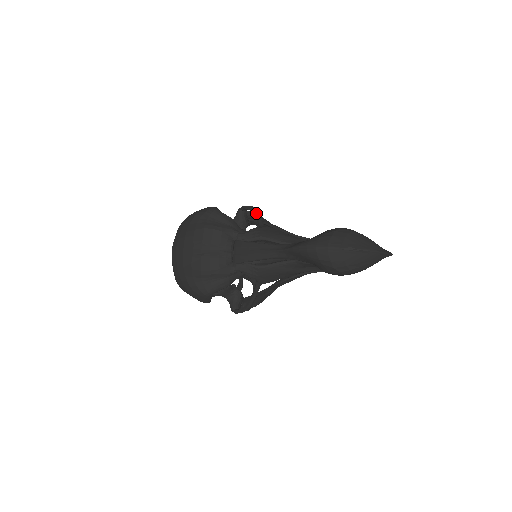
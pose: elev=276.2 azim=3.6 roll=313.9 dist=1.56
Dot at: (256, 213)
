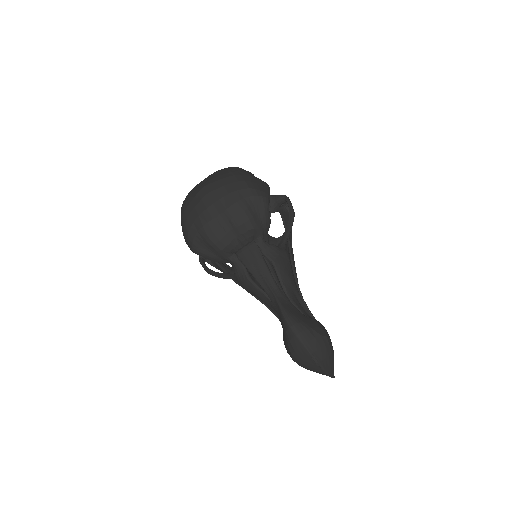
Dot at: (291, 225)
